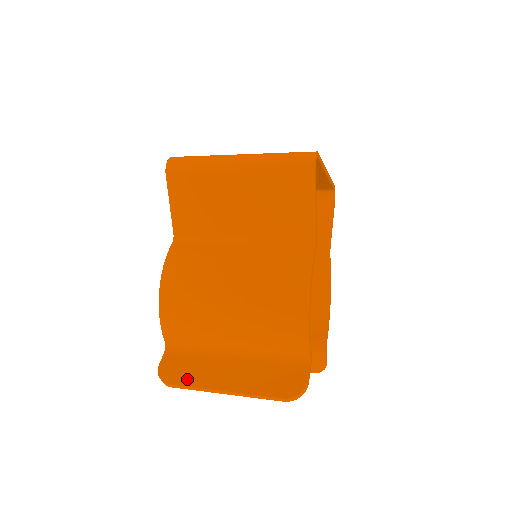
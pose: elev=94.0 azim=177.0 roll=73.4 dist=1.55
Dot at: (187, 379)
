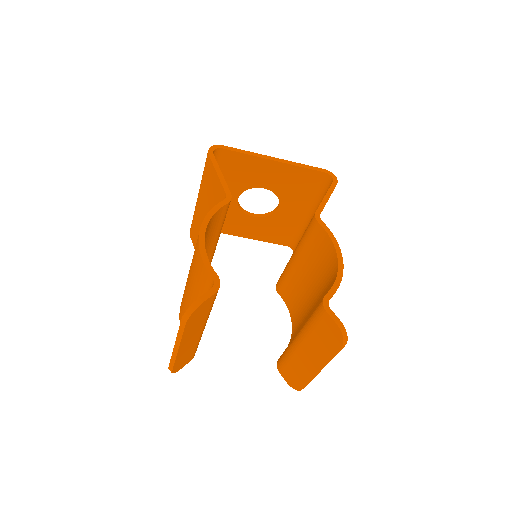
Dot at: occluded
